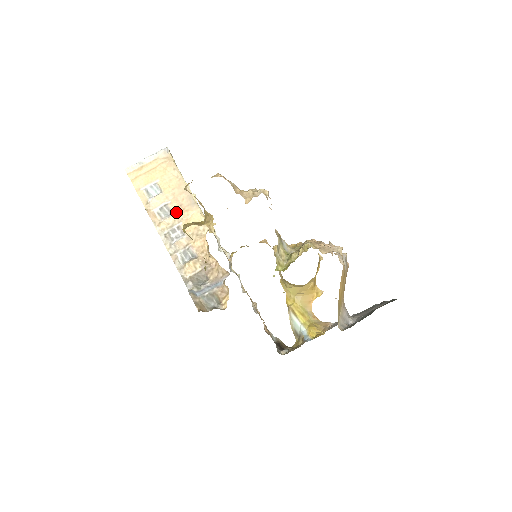
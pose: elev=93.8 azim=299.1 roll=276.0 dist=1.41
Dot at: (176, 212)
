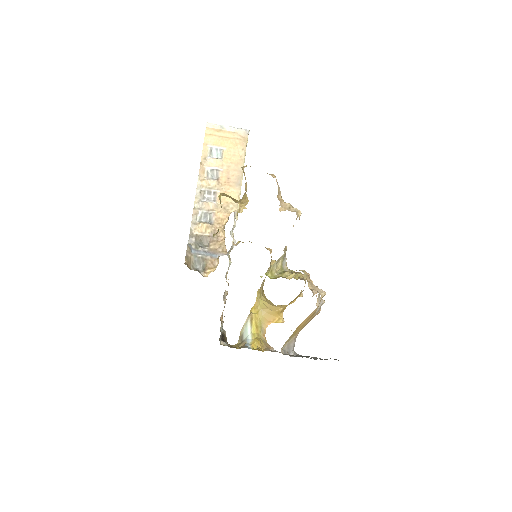
Dot at: (221, 181)
